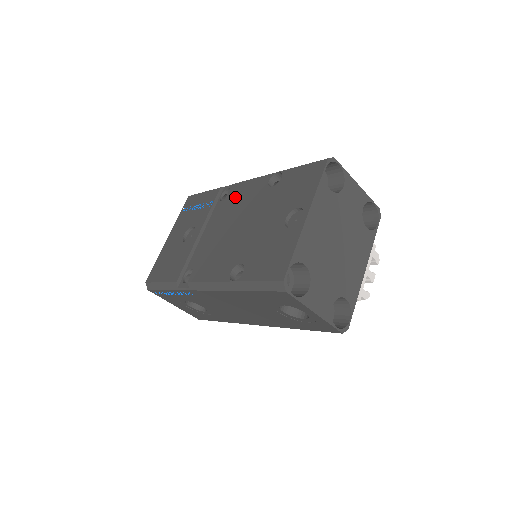
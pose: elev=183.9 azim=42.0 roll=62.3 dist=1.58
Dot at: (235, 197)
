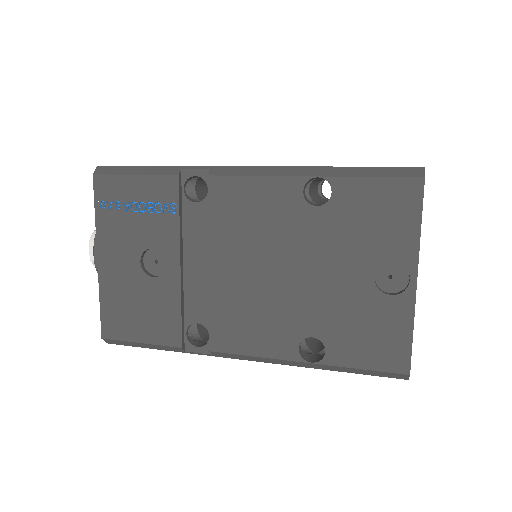
Dot at: (233, 208)
